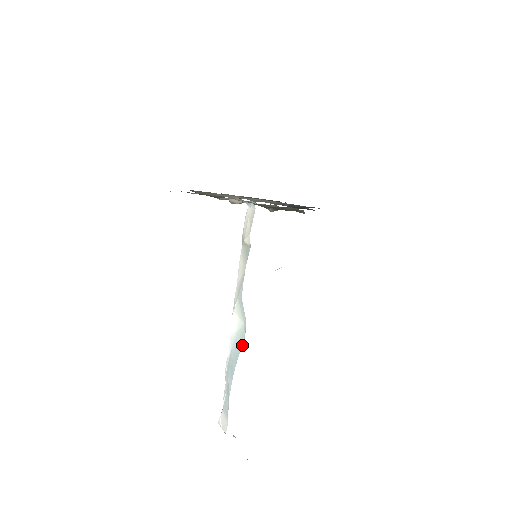
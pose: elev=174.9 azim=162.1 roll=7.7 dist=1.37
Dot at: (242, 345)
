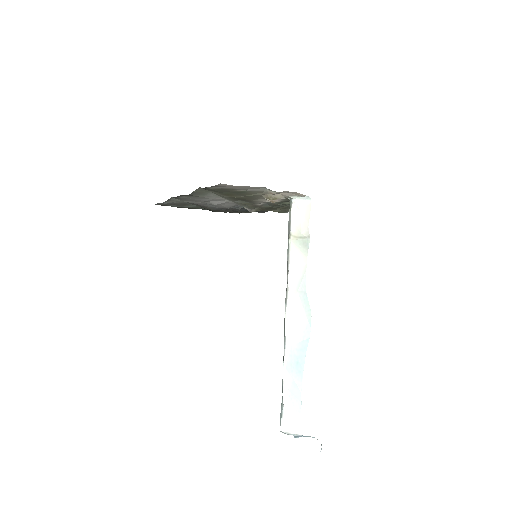
Dot at: (309, 337)
